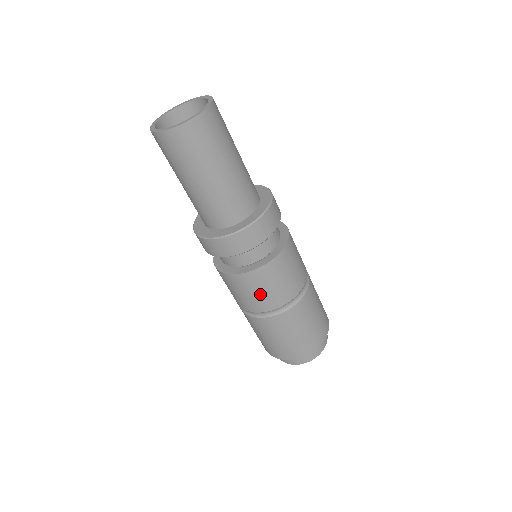
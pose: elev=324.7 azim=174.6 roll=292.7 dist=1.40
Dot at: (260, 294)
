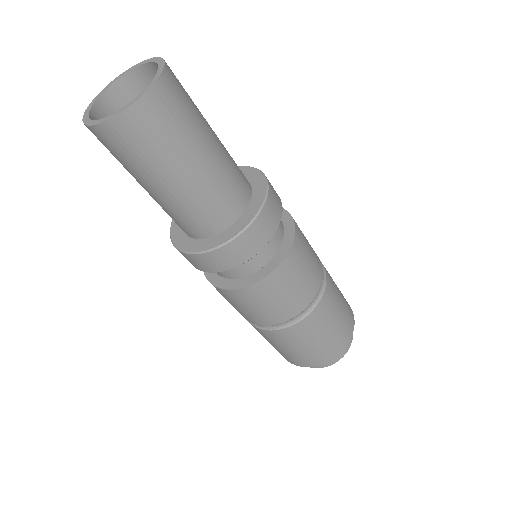
Dot at: (308, 270)
